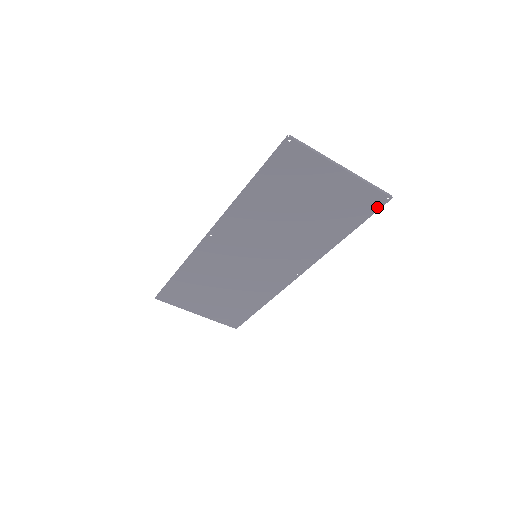
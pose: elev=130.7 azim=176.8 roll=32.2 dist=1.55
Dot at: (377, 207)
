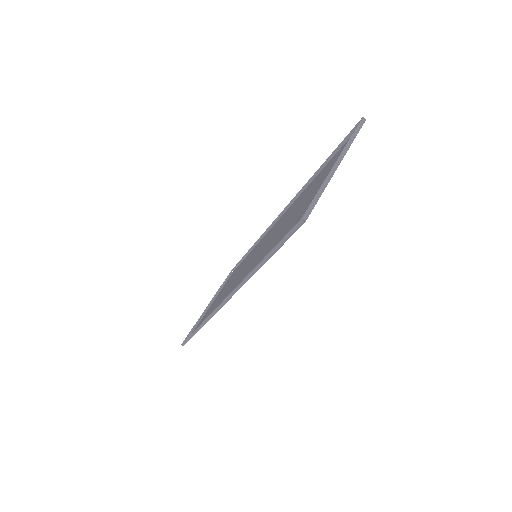
Dot at: occluded
